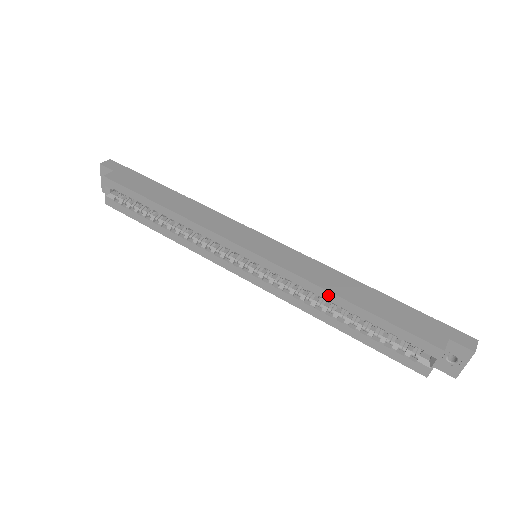
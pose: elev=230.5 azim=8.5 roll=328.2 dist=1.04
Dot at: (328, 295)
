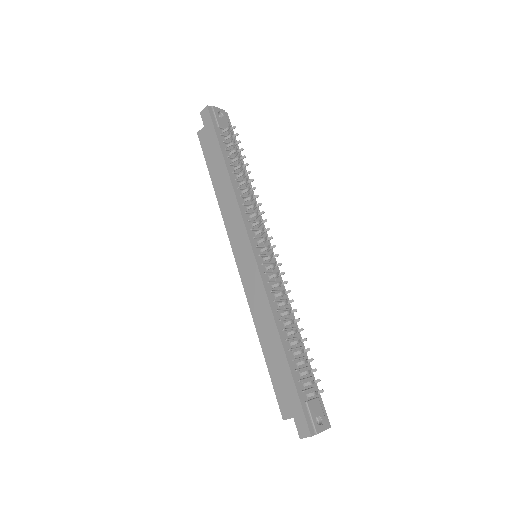
Dot at: (258, 328)
